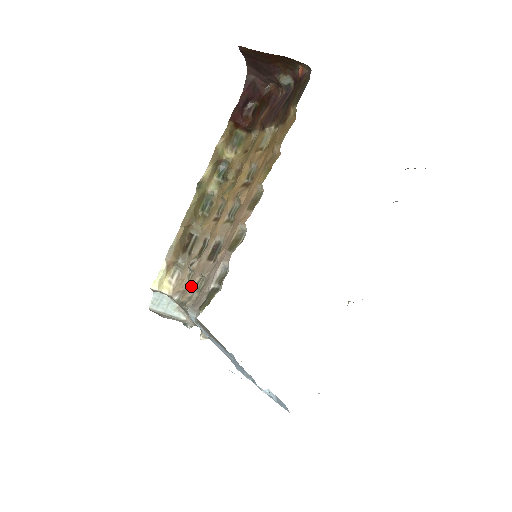
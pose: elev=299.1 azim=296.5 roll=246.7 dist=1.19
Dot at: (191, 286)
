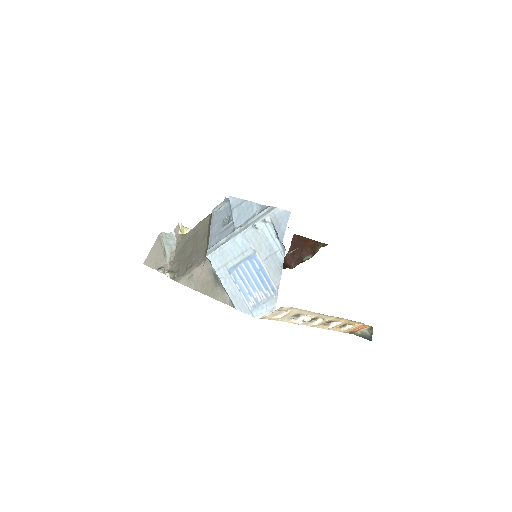
Dot at: occluded
